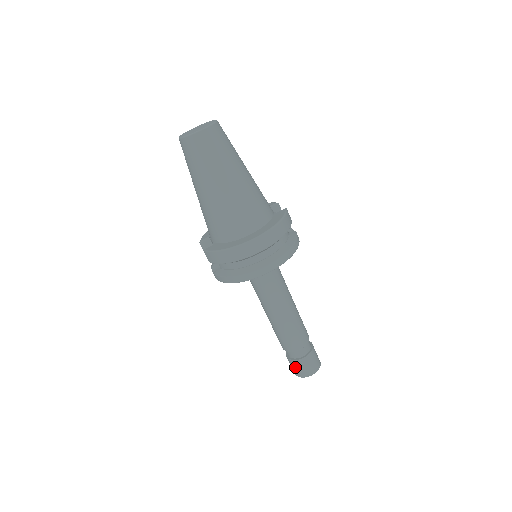
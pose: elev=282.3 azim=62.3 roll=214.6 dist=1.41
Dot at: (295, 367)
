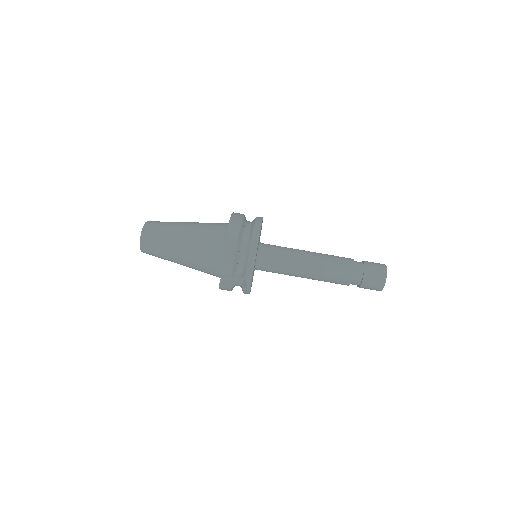
Dot at: (372, 279)
